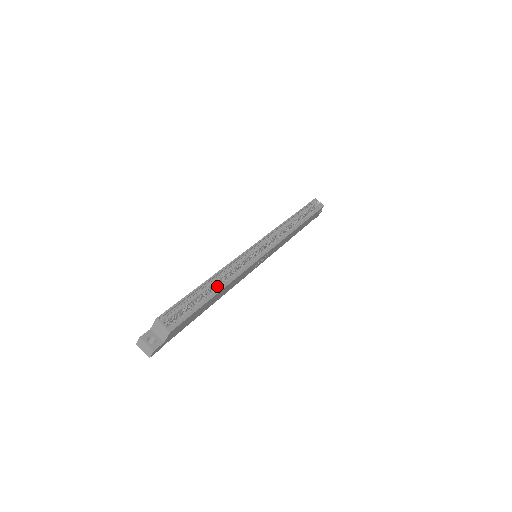
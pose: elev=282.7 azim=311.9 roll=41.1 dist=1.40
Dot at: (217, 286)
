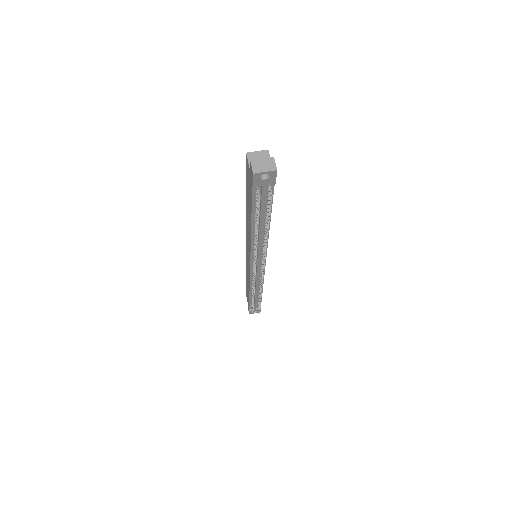
Dot at: occluded
